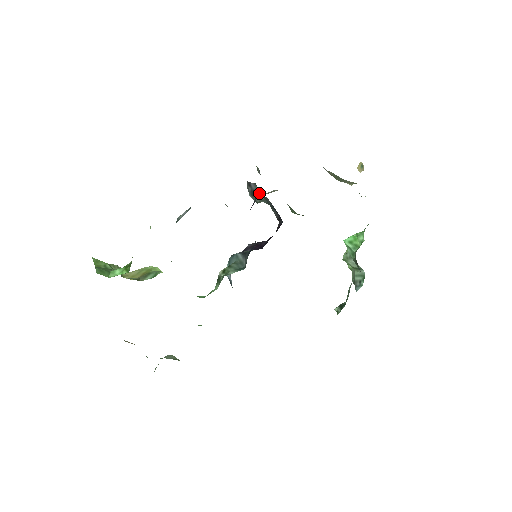
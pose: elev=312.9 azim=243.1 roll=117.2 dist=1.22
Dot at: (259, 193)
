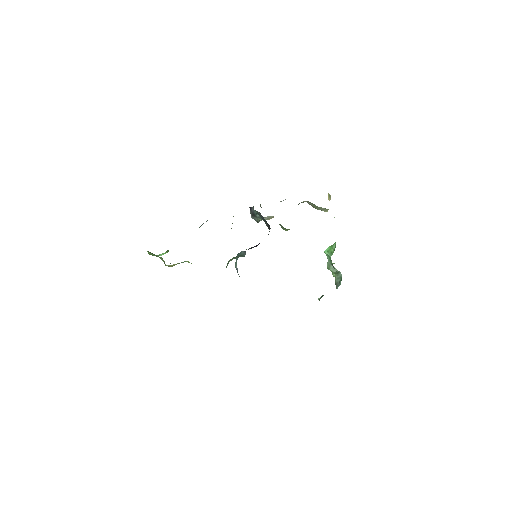
Dot at: (255, 212)
